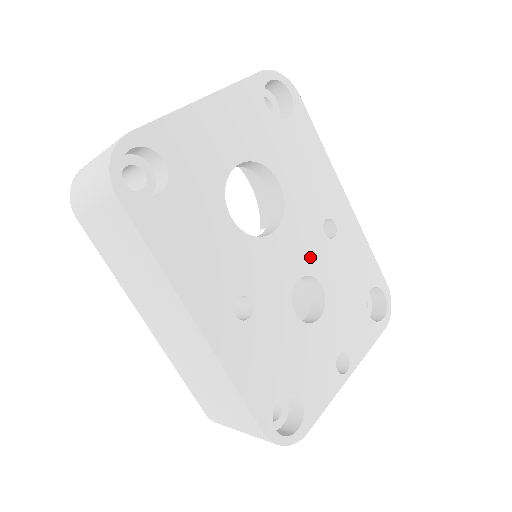
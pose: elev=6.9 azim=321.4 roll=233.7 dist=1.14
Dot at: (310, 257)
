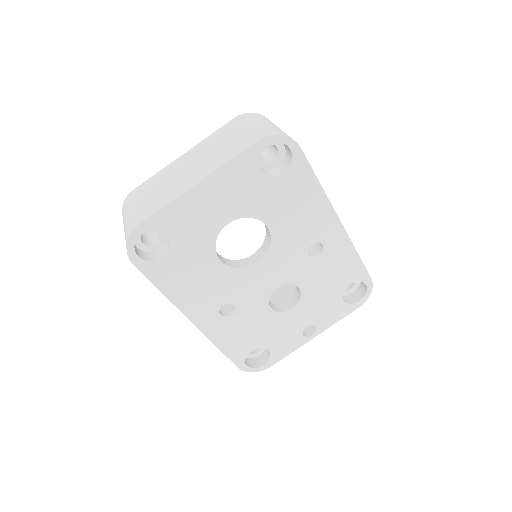
Dot at: (291, 272)
